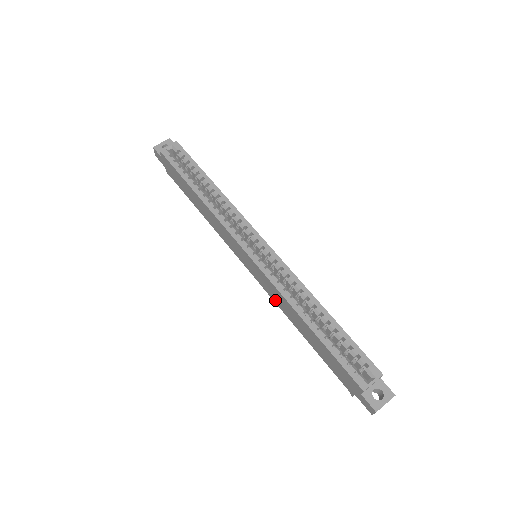
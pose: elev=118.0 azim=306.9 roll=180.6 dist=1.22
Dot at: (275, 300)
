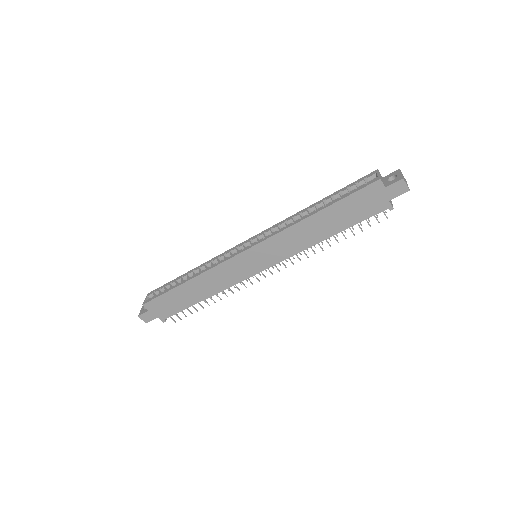
Dot at: (294, 250)
